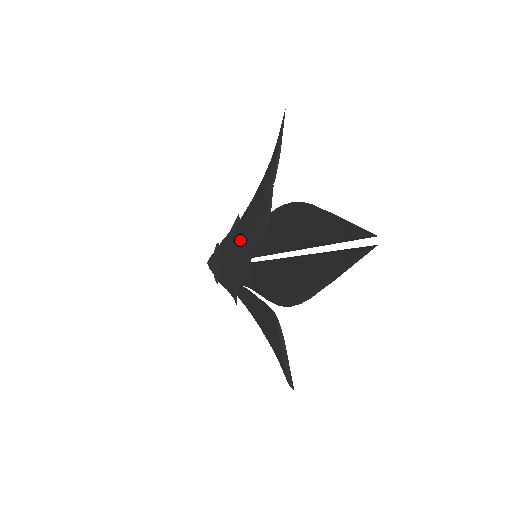
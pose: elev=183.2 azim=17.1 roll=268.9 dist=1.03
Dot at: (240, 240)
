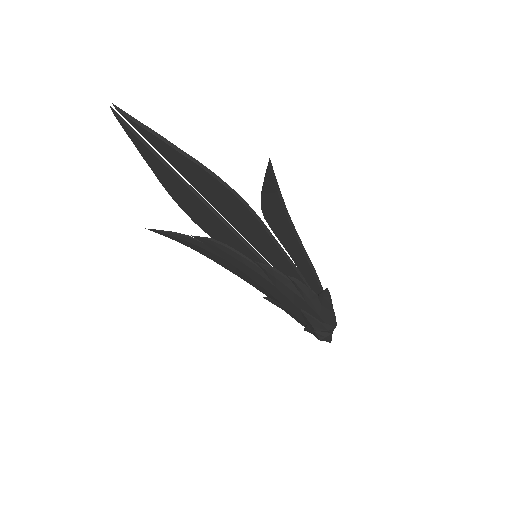
Dot at: (265, 285)
